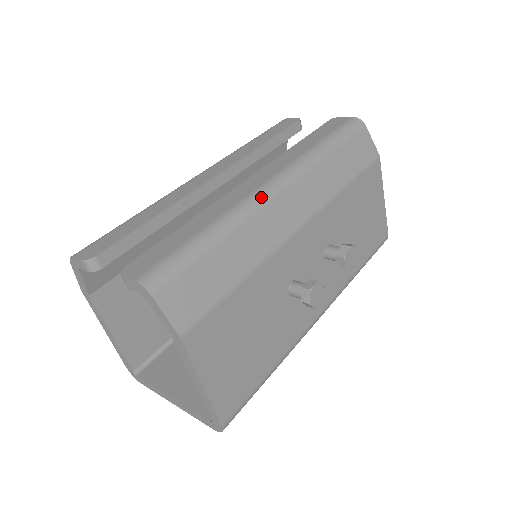
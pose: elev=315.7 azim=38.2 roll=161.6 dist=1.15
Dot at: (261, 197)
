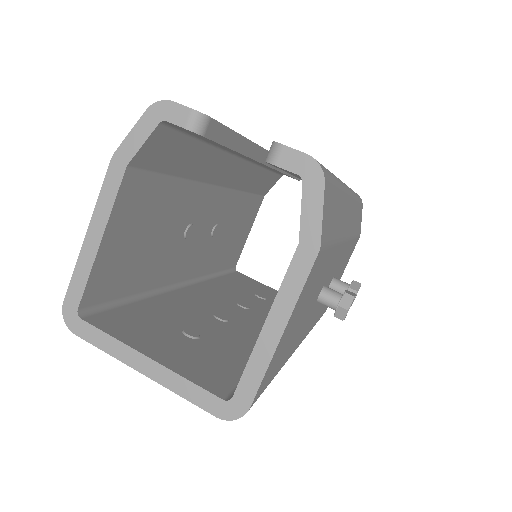
Dot at: (346, 187)
